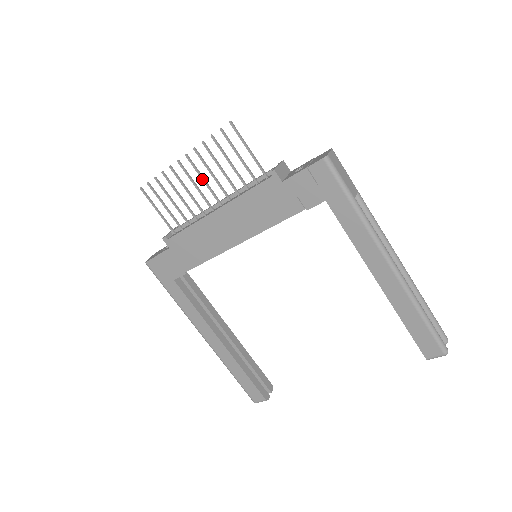
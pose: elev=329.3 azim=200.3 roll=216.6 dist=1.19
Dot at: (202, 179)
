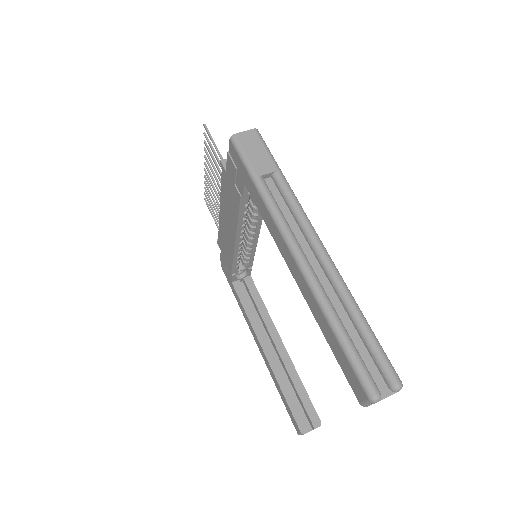
Dot at: (213, 182)
